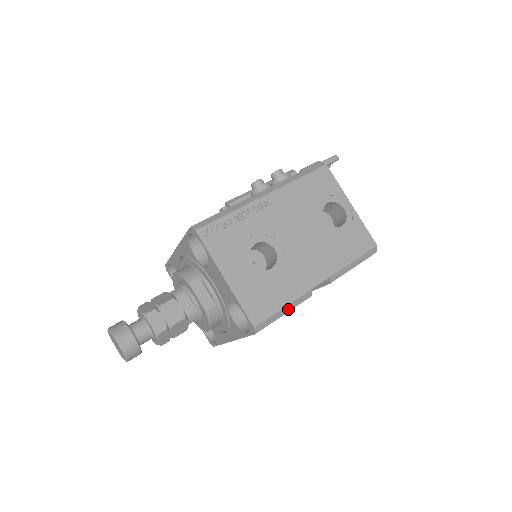
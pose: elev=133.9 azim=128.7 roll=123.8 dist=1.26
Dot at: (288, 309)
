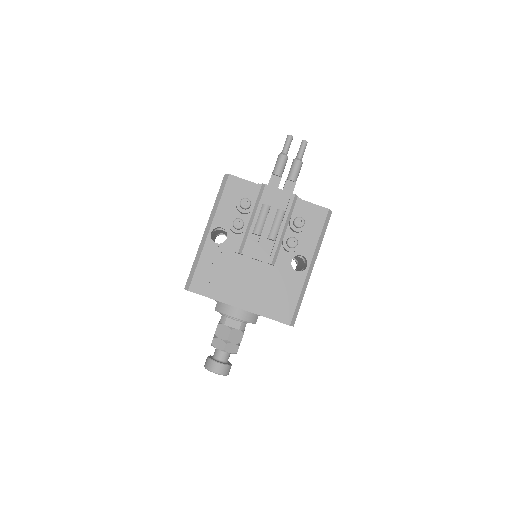
Dot at: occluded
